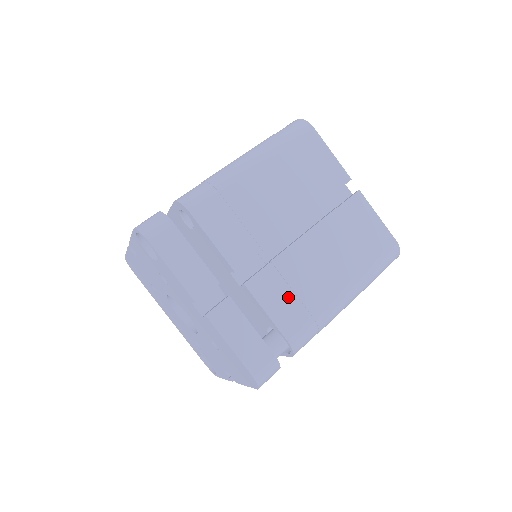
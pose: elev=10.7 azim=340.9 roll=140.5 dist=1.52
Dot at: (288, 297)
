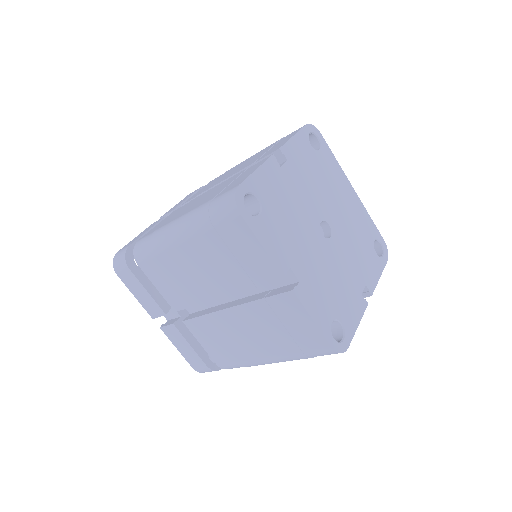
Dot at: (216, 342)
